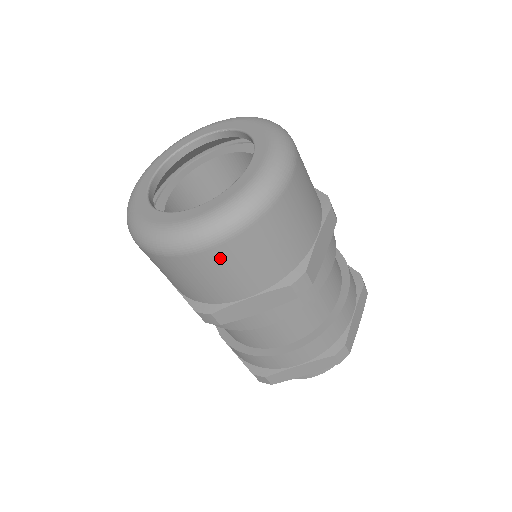
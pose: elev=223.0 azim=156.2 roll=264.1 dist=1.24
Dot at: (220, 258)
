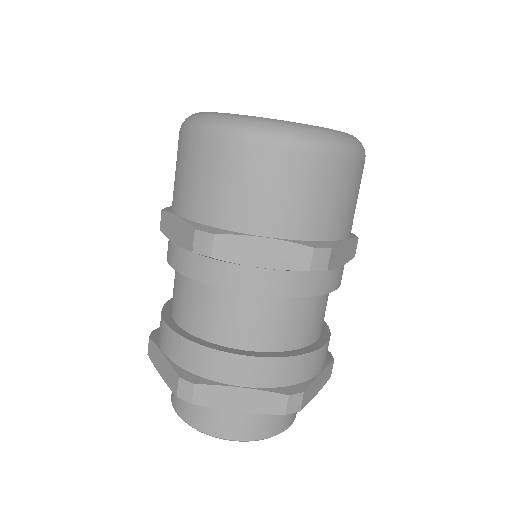
Dot at: (276, 164)
